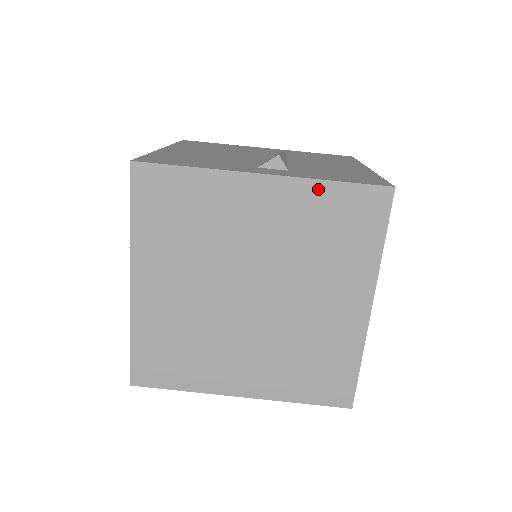
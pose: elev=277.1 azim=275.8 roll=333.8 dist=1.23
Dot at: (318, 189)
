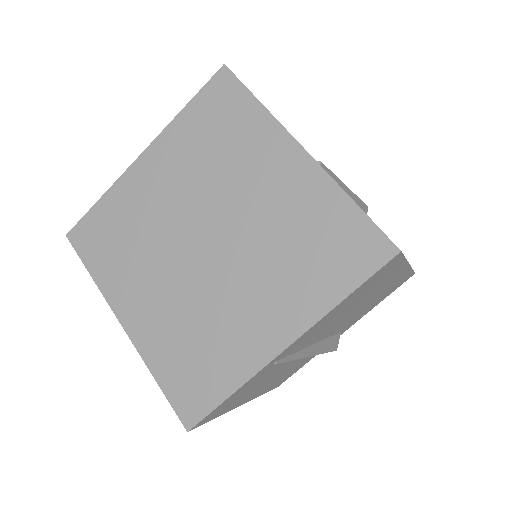
Dot at: (180, 123)
